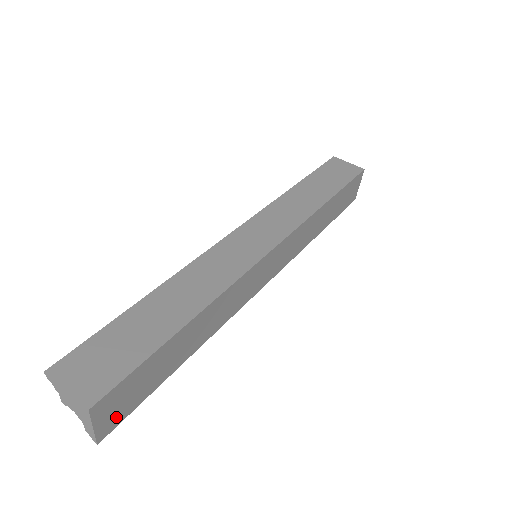
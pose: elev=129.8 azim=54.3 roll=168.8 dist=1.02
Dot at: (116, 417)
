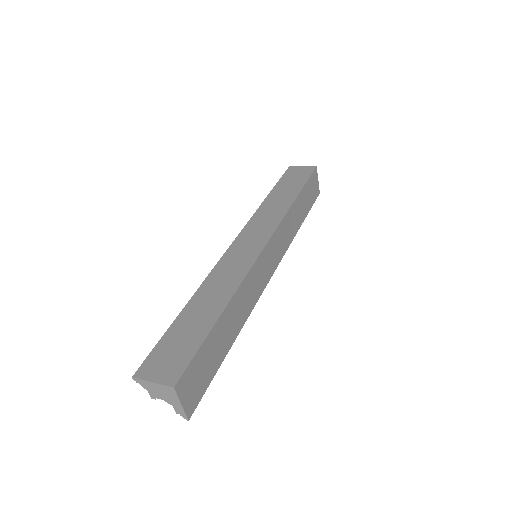
Dot at: (195, 396)
